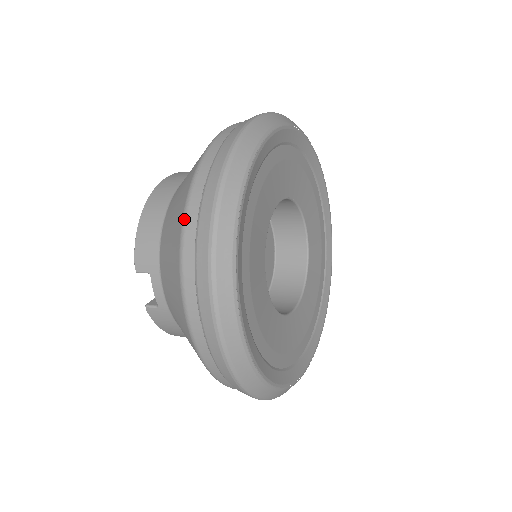
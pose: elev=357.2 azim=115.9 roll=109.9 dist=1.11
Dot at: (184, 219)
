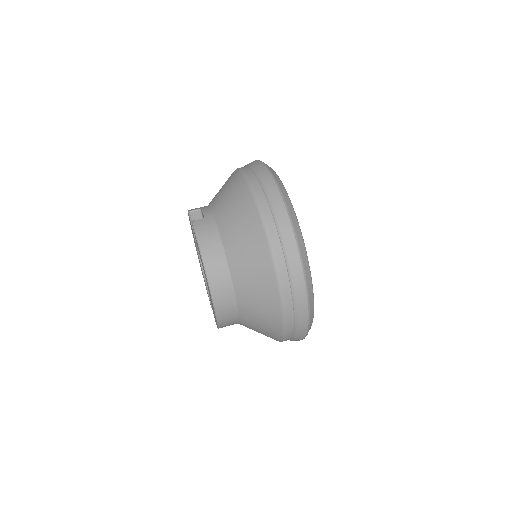
Dot at: occluded
